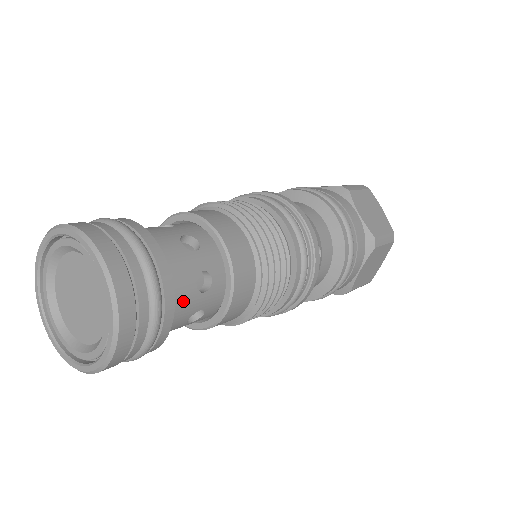
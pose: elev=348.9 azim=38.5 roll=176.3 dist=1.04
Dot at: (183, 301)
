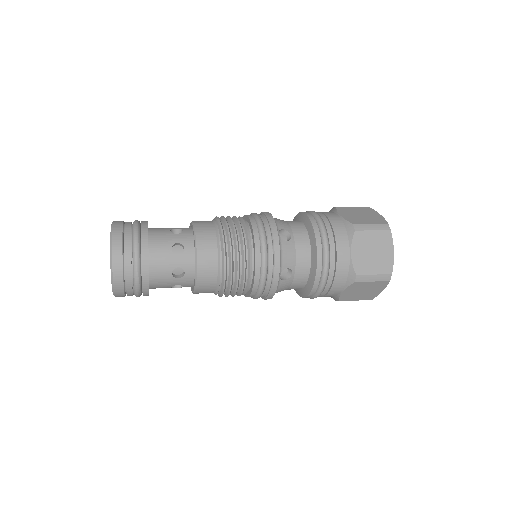
Dot at: (162, 279)
